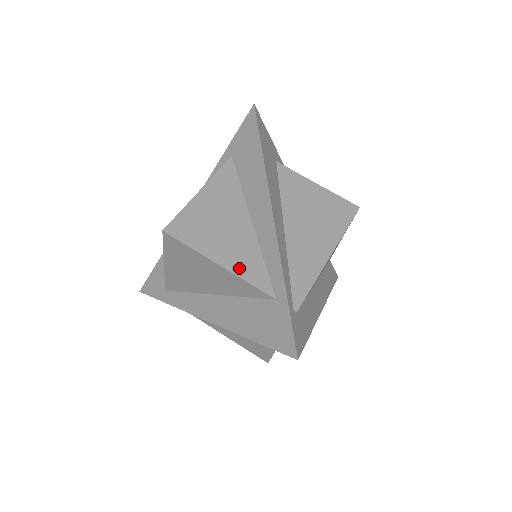
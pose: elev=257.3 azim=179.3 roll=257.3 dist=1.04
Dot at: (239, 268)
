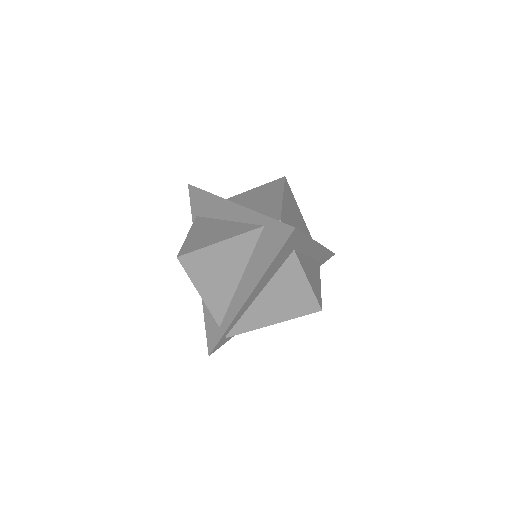
Dot at: (233, 234)
